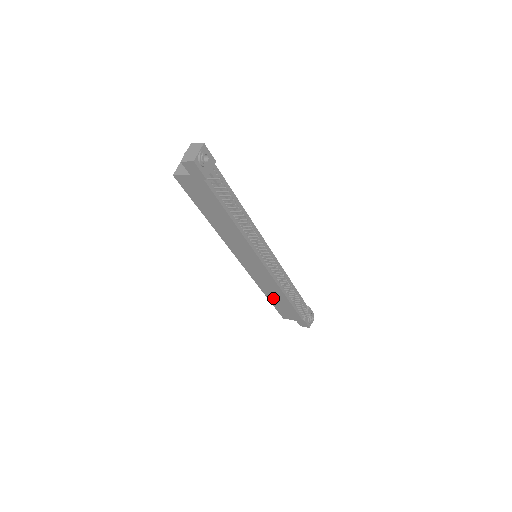
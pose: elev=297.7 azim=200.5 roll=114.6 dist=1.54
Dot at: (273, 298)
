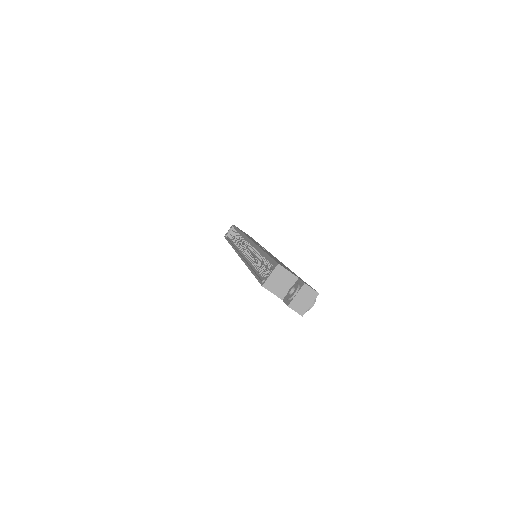
Dot at: occluded
